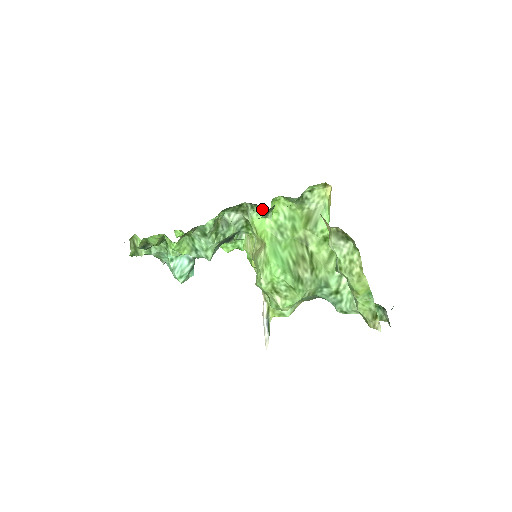
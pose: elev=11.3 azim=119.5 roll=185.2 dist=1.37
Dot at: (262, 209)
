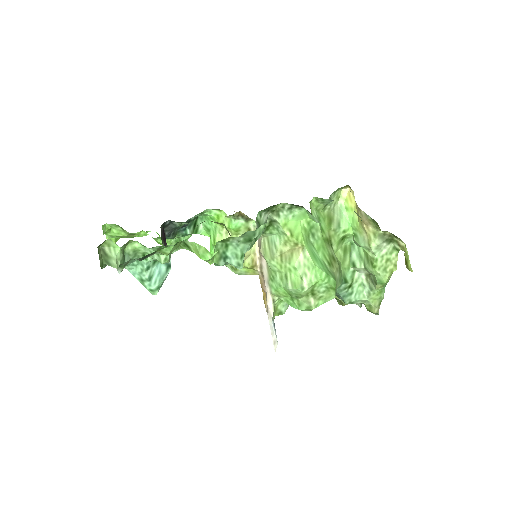
Dot at: (303, 211)
